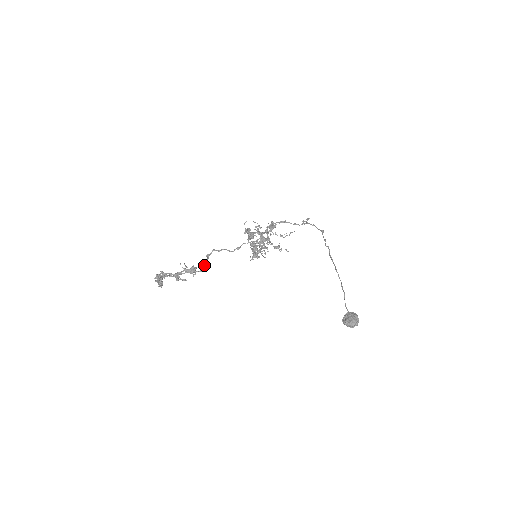
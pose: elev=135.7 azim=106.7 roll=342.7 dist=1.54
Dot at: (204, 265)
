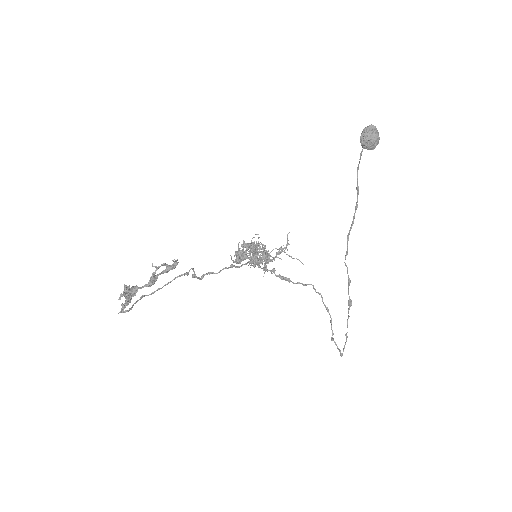
Dot at: (189, 270)
